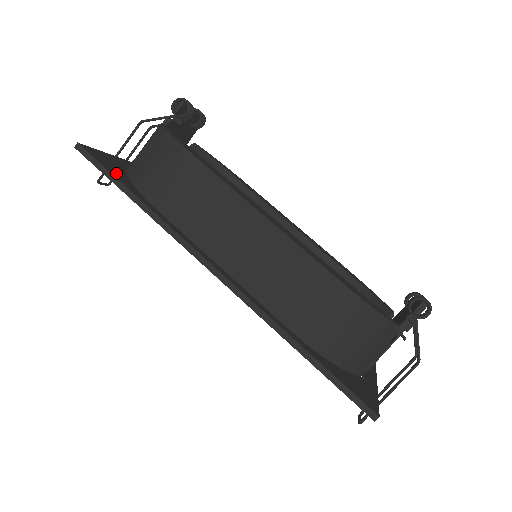
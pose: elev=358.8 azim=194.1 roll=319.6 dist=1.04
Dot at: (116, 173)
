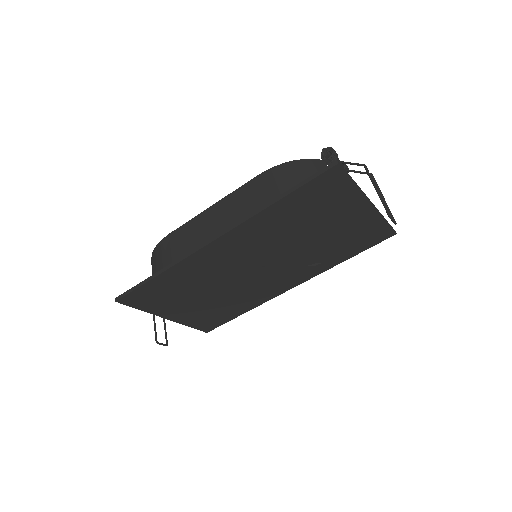
Dot at: occluded
